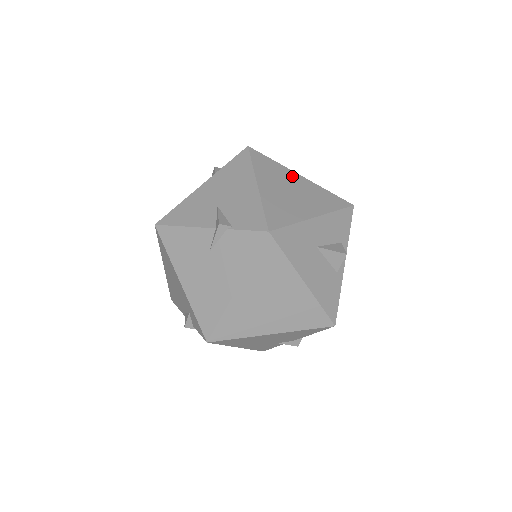
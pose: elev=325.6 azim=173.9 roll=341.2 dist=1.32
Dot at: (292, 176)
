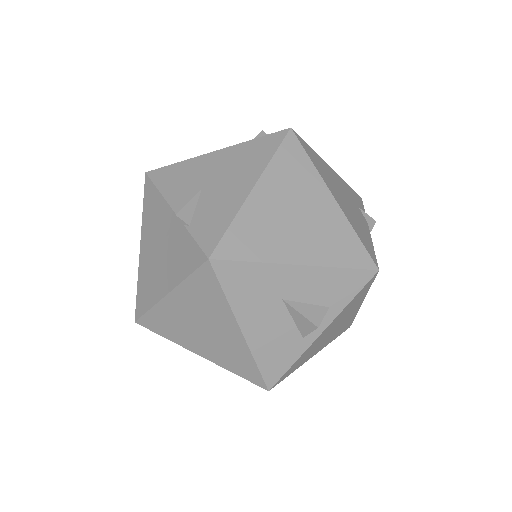
Dot at: (319, 193)
